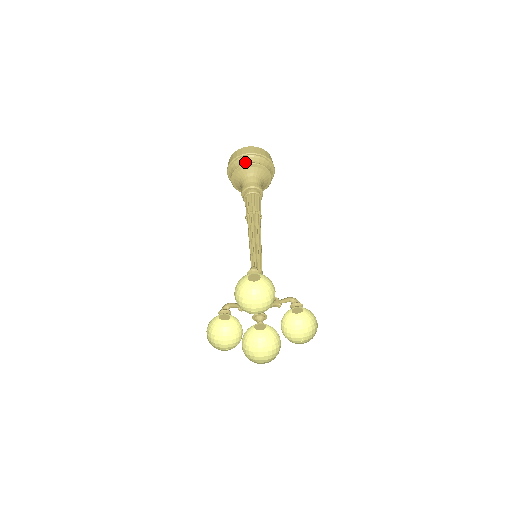
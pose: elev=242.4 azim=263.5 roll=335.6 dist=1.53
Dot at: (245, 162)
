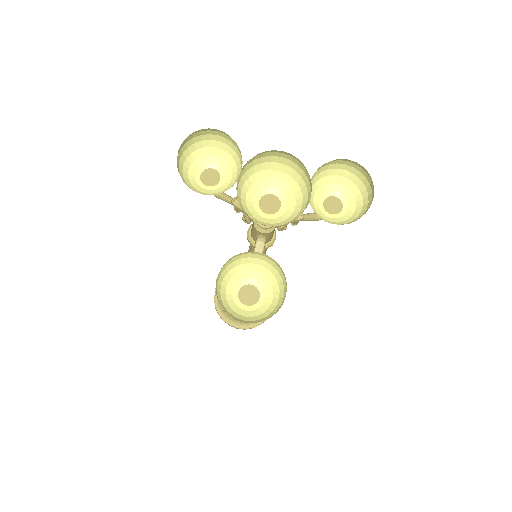
Dot at: occluded
